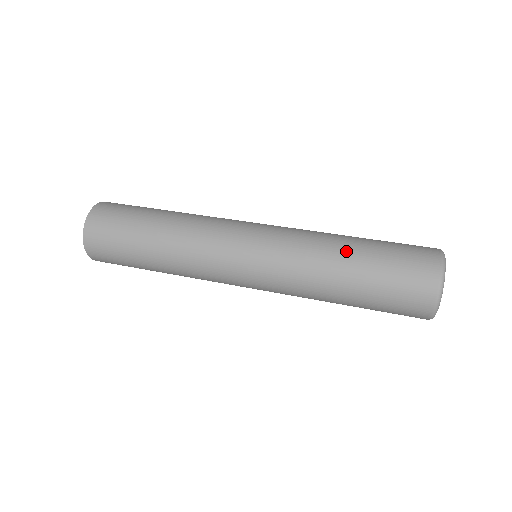
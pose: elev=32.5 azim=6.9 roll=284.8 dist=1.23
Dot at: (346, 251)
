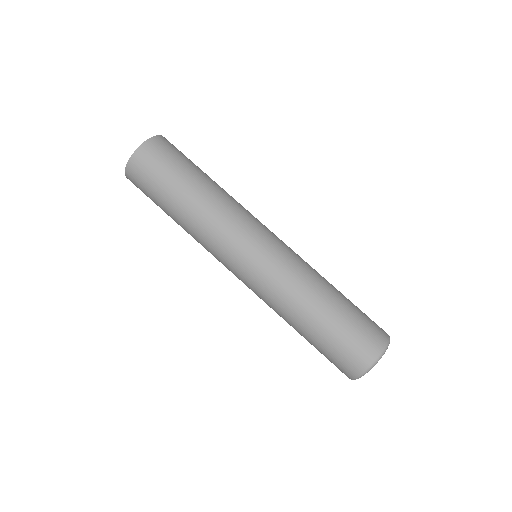
Dot at: (305, 321)
